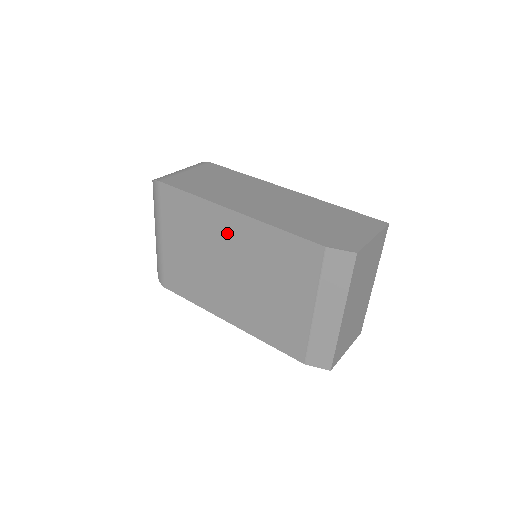
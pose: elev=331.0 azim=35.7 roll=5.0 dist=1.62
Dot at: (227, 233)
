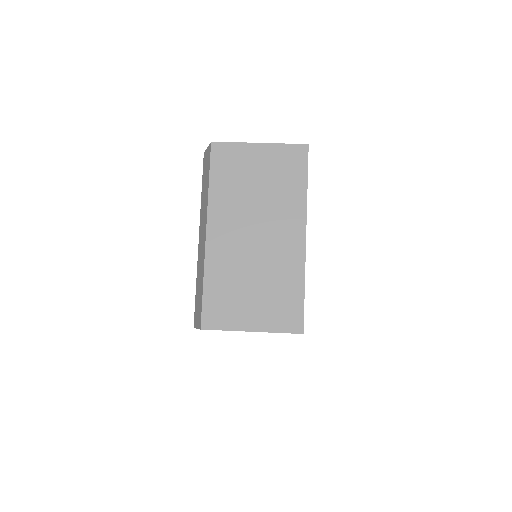
Dot at: occluded
